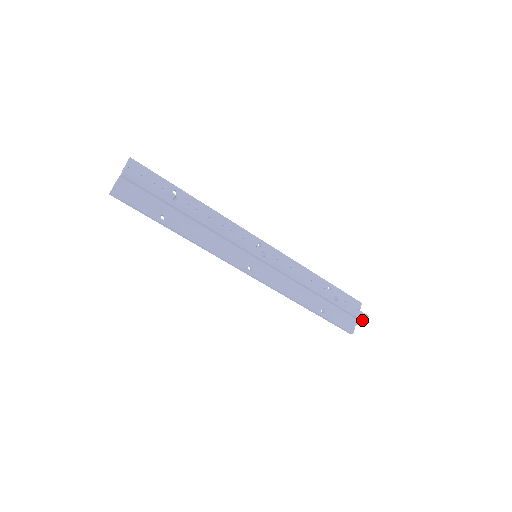
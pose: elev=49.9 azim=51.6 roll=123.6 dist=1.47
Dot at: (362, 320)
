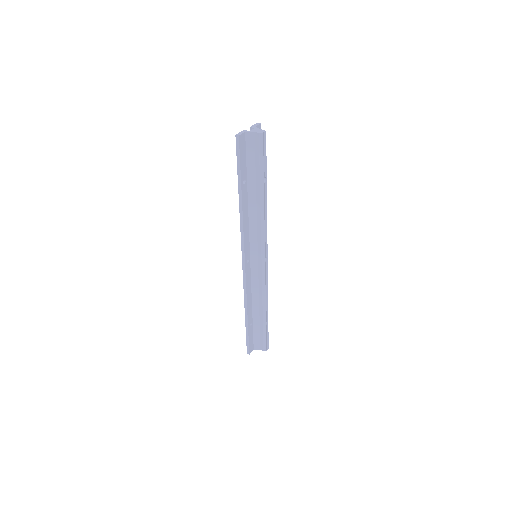
Dot at: (264, 349)
